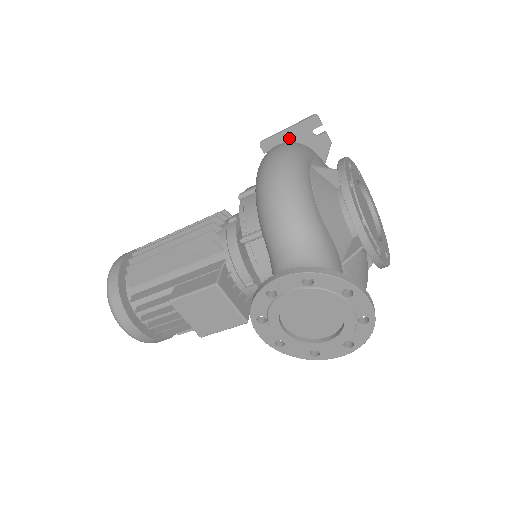
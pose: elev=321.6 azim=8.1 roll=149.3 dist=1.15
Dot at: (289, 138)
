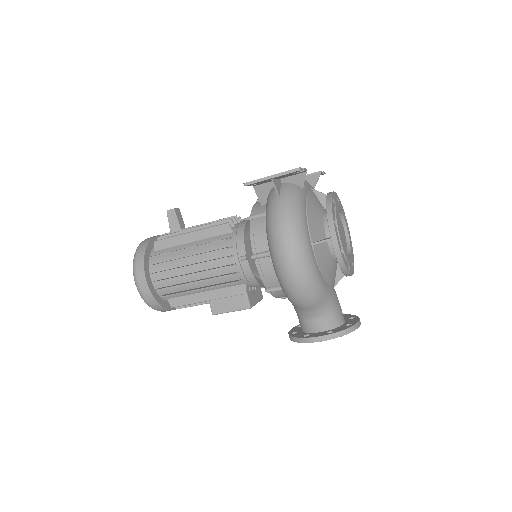
Dot at: (275, 186)
